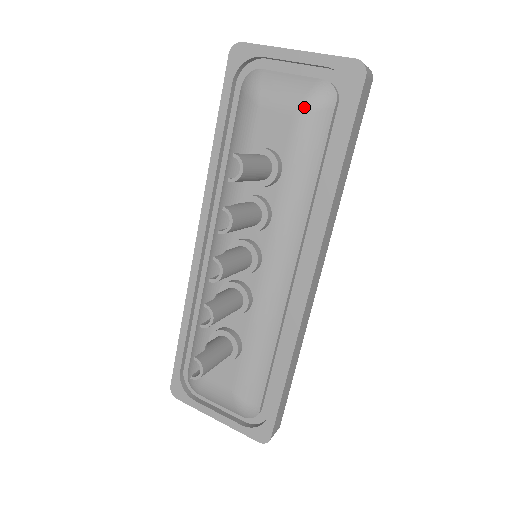
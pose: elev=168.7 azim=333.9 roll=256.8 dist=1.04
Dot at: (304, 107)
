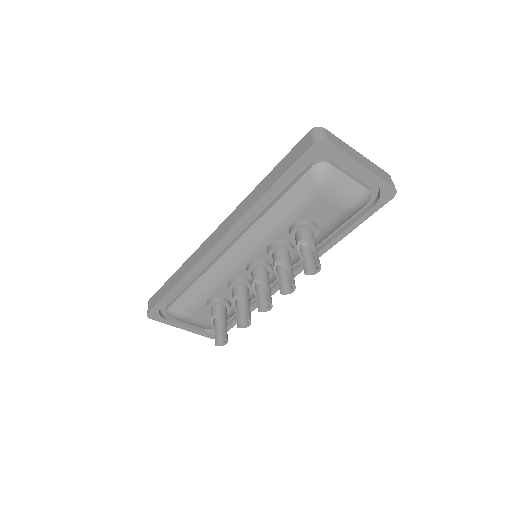
Dot at: (351, 208)
